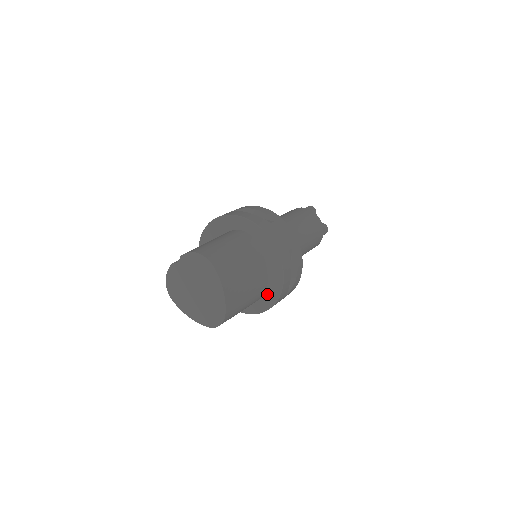
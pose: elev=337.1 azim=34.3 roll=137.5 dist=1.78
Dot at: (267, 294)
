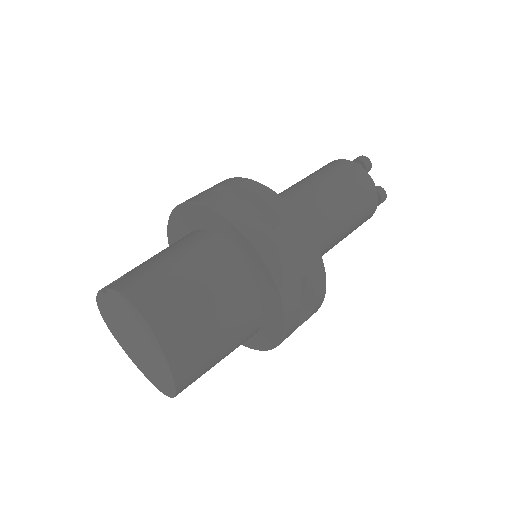
Dot at: (261, 333)
